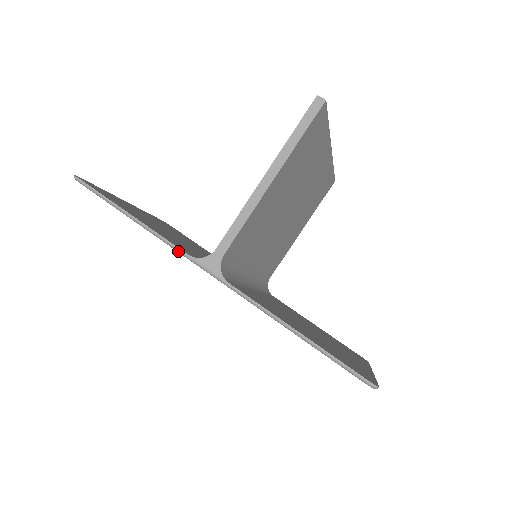
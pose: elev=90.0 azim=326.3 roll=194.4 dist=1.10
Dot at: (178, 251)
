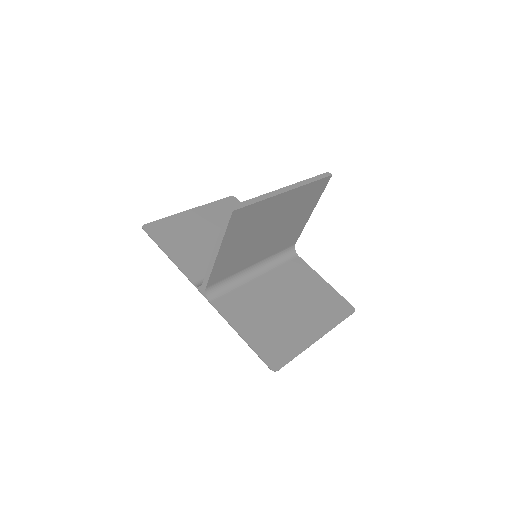
Dot at: (189, 280)
